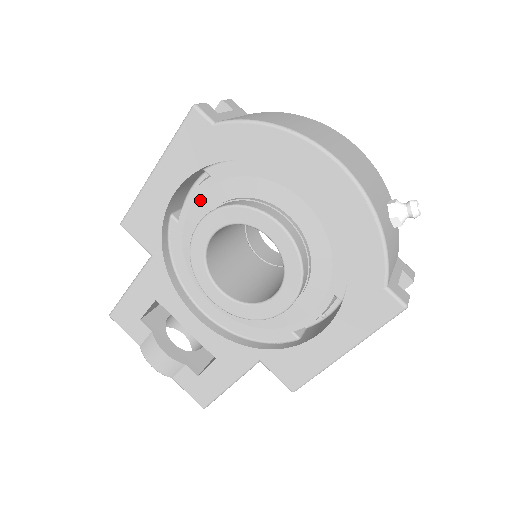
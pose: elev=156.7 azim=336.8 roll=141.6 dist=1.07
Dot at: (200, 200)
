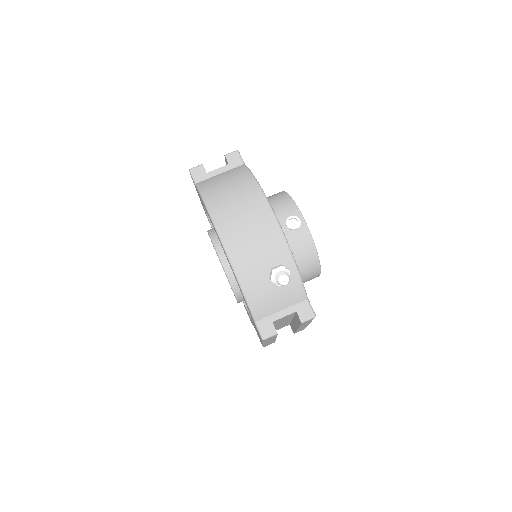
Dot at: occluded
